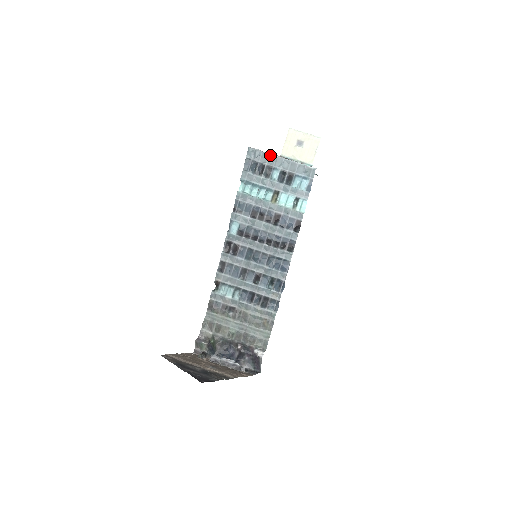
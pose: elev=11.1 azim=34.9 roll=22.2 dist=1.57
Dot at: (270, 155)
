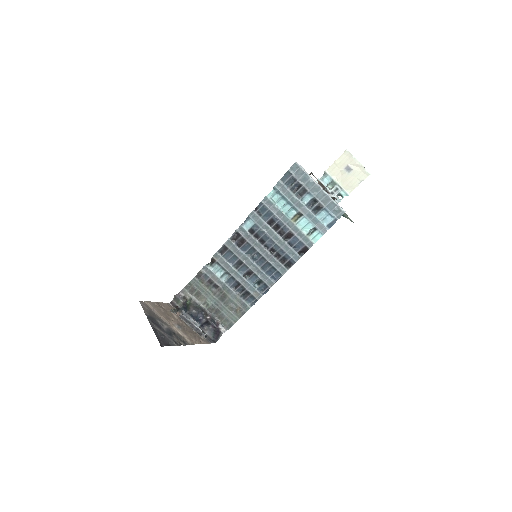
Dot at: (311, 179)
